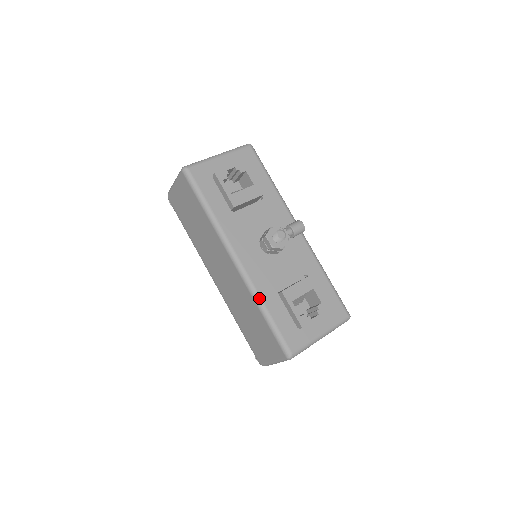
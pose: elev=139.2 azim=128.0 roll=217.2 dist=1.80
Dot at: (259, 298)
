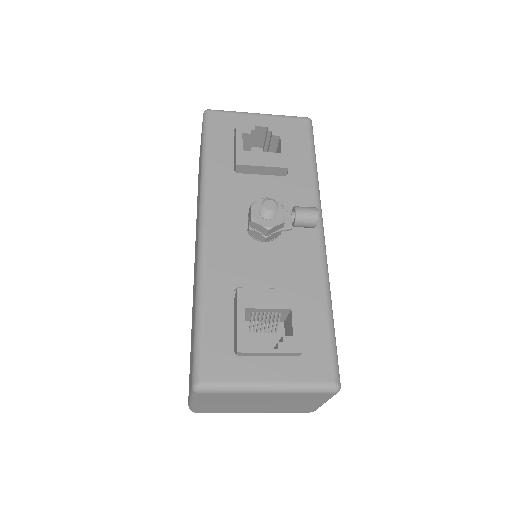
Dot at: (202, 283)
